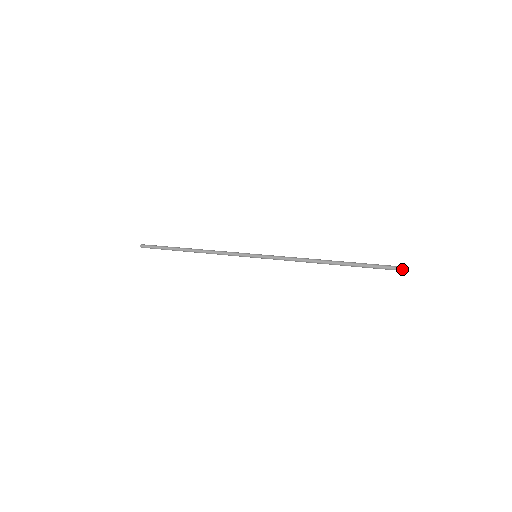
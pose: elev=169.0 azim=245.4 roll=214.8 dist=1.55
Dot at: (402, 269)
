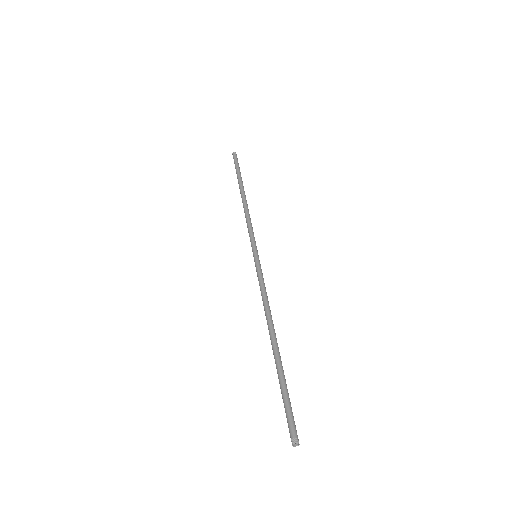
Dot at: (292, 441)
